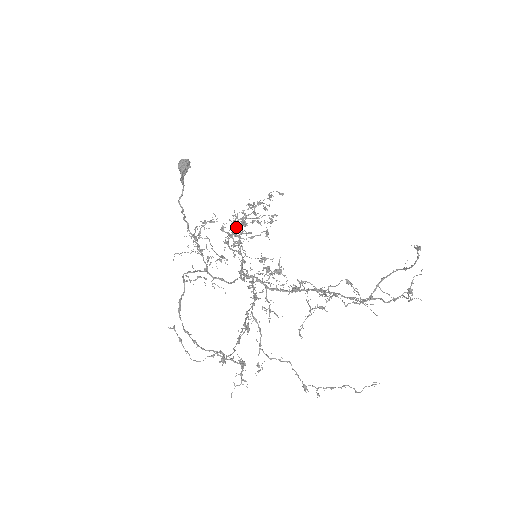
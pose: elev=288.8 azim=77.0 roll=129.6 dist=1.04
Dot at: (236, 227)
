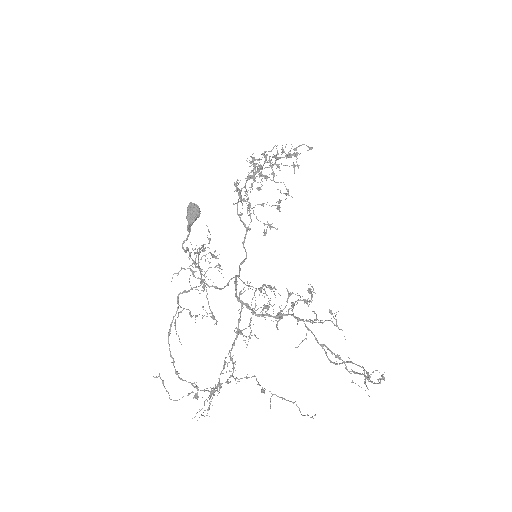
Dot at: (252, 175)
